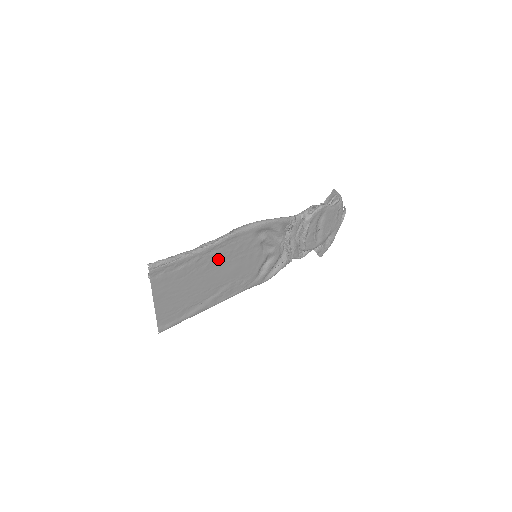
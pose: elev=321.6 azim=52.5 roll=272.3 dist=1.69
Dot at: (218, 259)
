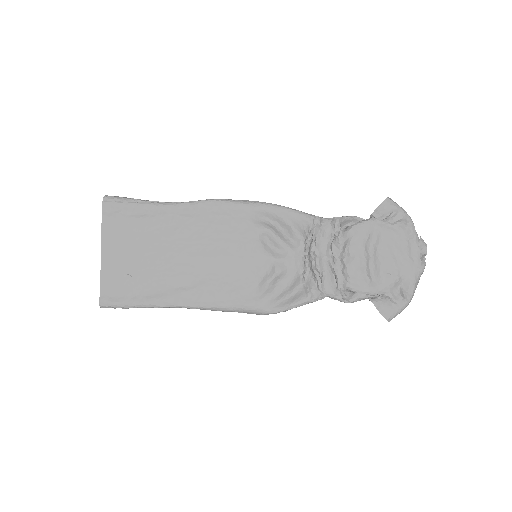
Dot at: (194, 229)
